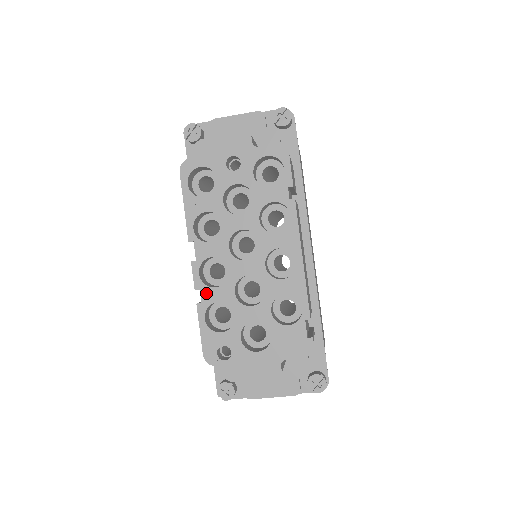
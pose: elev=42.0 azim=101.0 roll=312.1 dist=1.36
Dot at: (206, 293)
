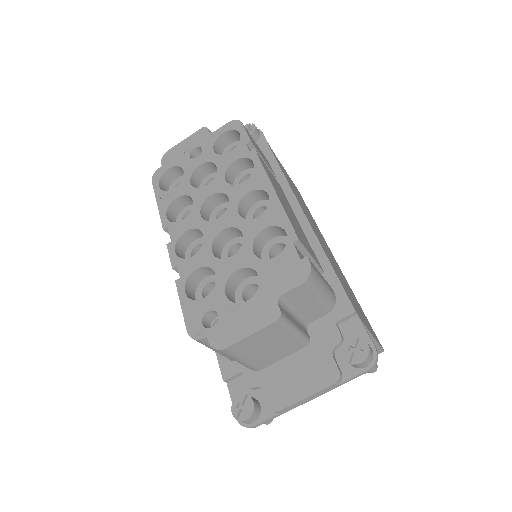
Dot at: (184, 266)
